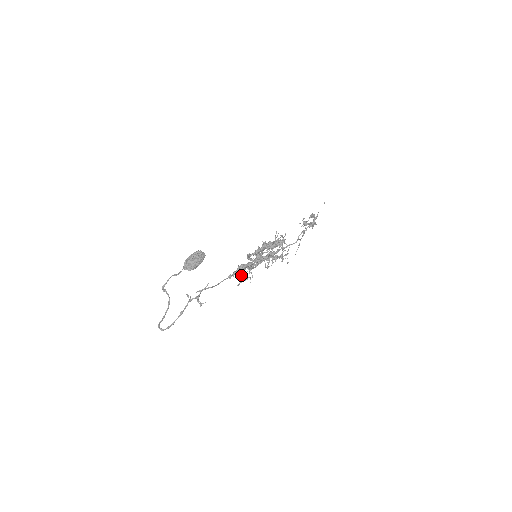
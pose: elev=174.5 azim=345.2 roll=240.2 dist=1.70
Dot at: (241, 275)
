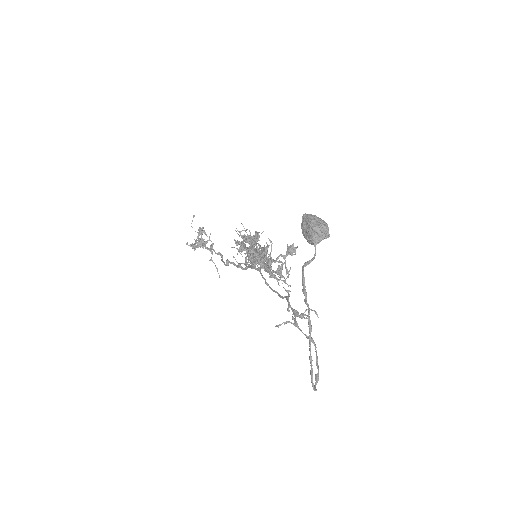
Dot at: (274, 278)
